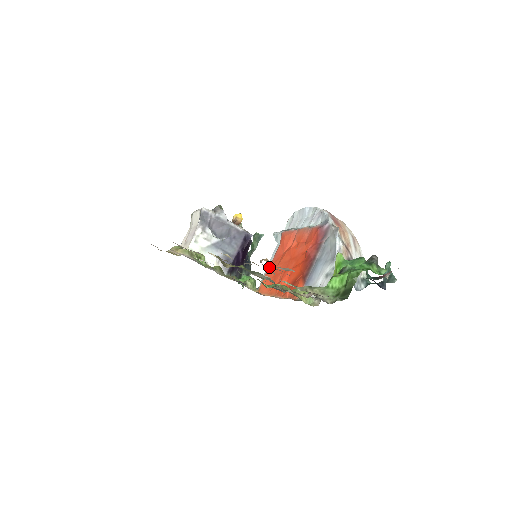
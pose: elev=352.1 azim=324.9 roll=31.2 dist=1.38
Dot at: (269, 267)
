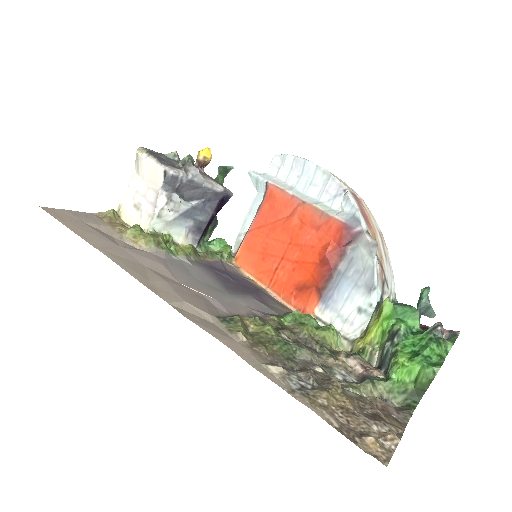
Dot at: (250, 231)
